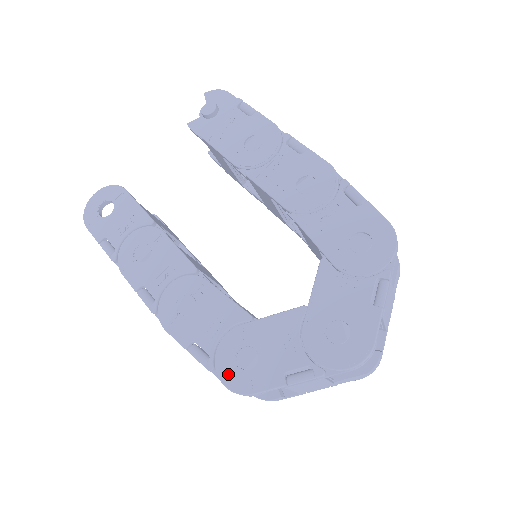
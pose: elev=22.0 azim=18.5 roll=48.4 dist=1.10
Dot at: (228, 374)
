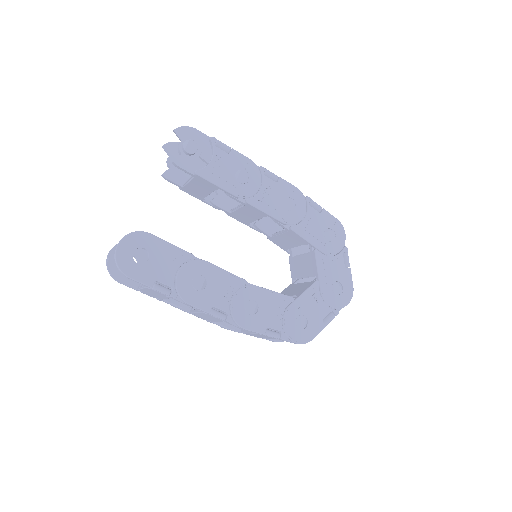
Dot at: (296, 336)
